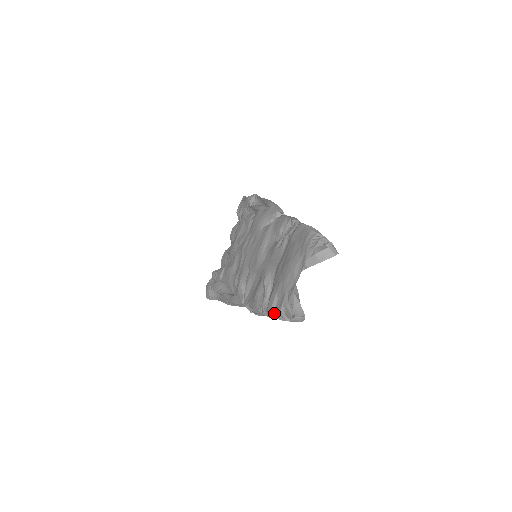
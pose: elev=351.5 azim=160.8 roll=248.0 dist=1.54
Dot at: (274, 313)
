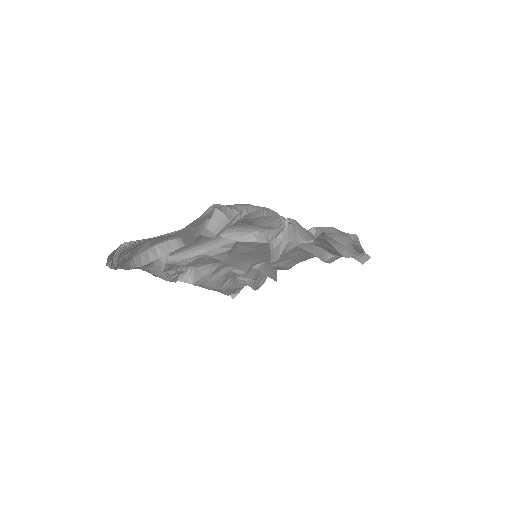
Dot at: occluded
